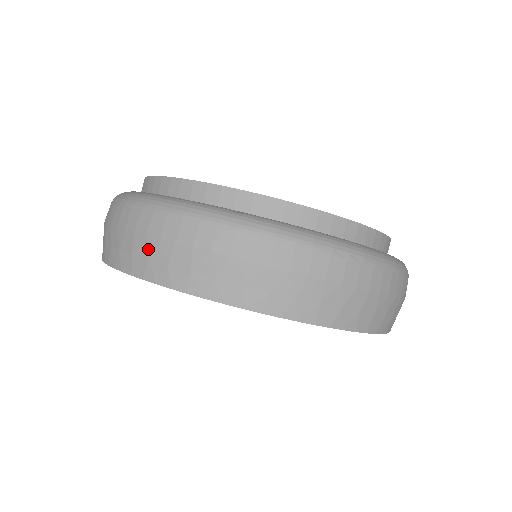
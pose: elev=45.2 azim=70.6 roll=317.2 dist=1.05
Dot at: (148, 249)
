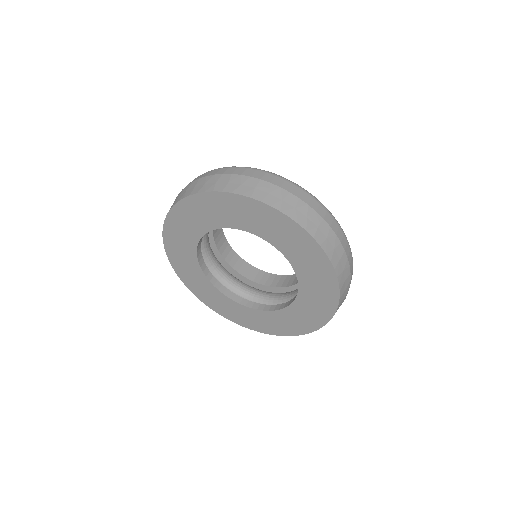
Dot at: (270, 189)
